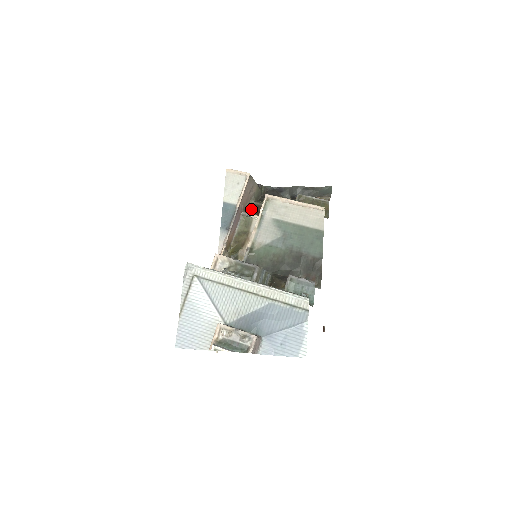
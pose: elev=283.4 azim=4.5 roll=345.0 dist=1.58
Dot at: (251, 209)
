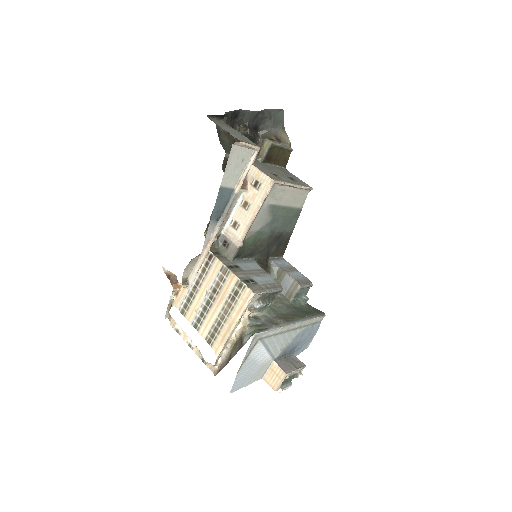
Dot at: (224, 168)
